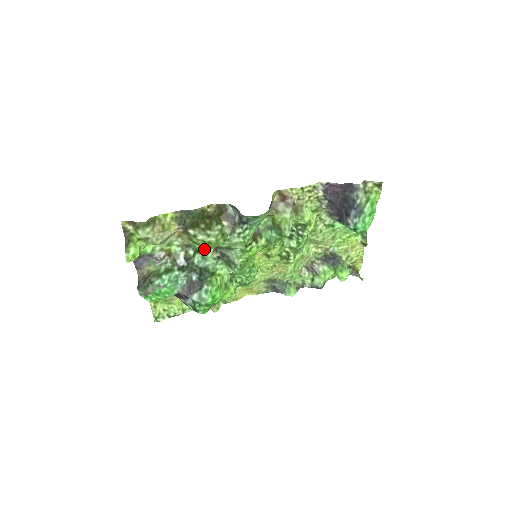
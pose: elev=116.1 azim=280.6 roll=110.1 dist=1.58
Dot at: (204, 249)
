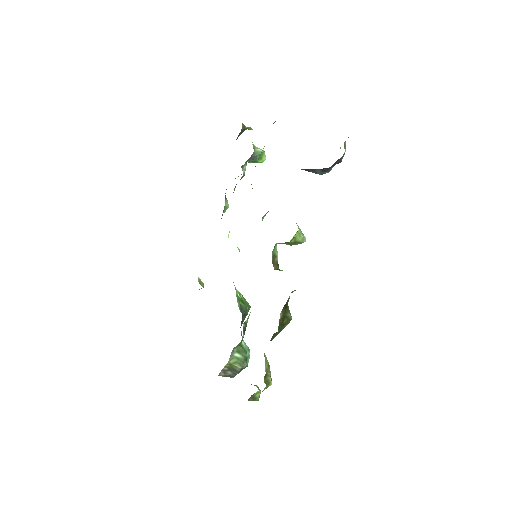
Dot at: occluded
